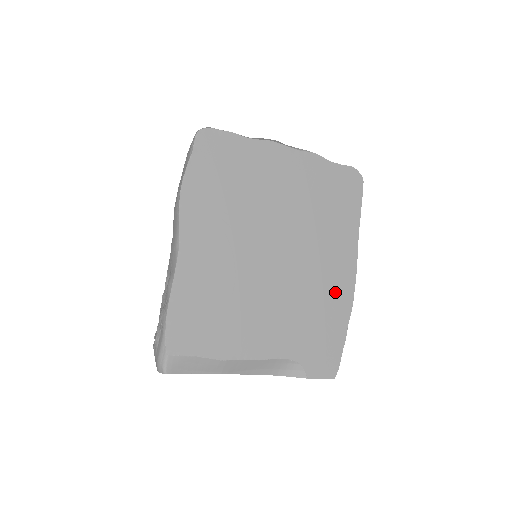
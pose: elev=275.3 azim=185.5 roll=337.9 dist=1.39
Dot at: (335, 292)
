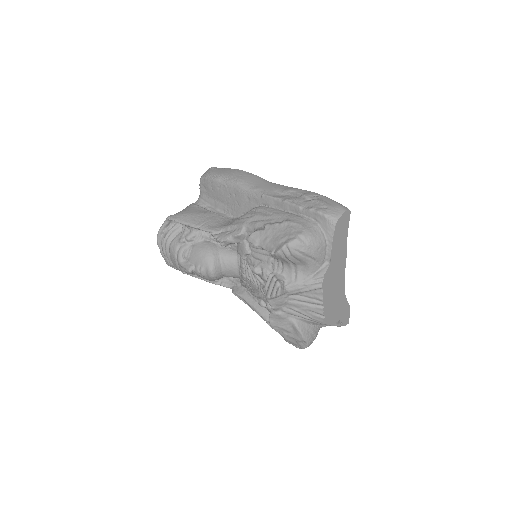
Dot at: occluded
